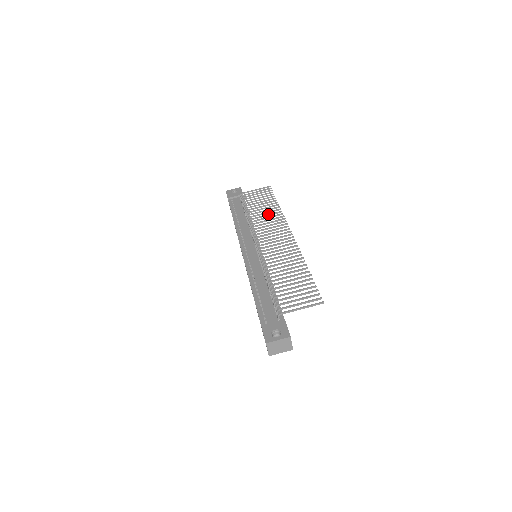
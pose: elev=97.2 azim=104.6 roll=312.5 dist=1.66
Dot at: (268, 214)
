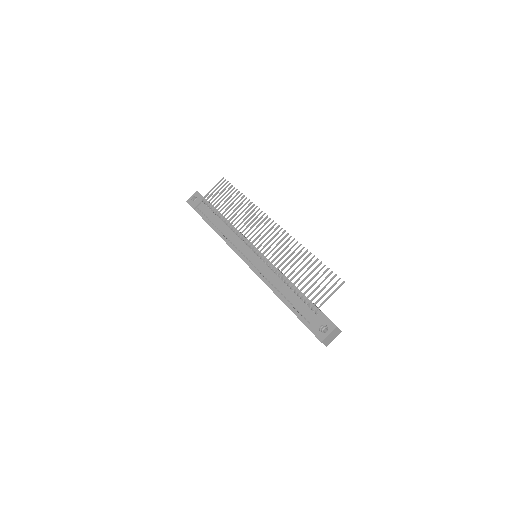
Dot at: (242, 211)
